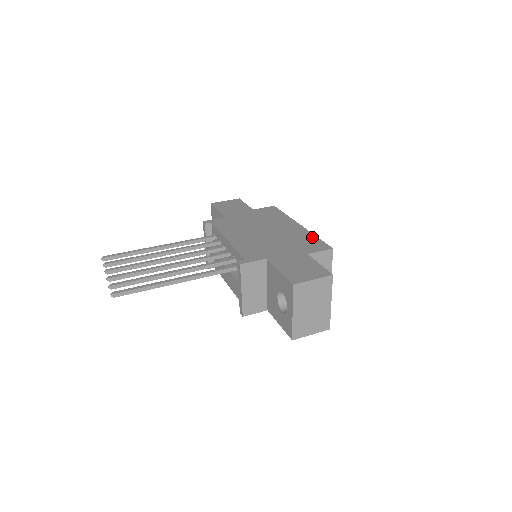
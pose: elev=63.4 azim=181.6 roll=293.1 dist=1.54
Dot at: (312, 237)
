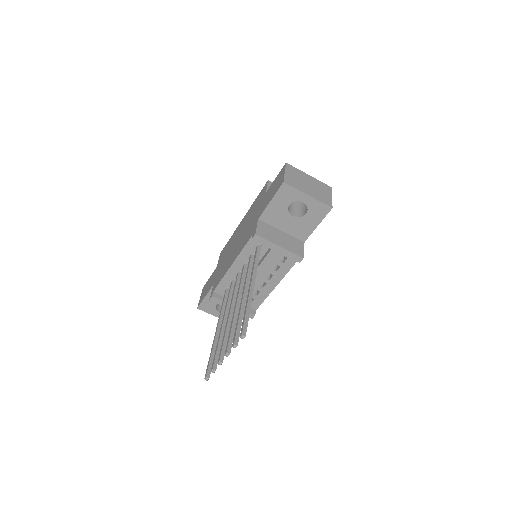
Dot at: (255, 202)
